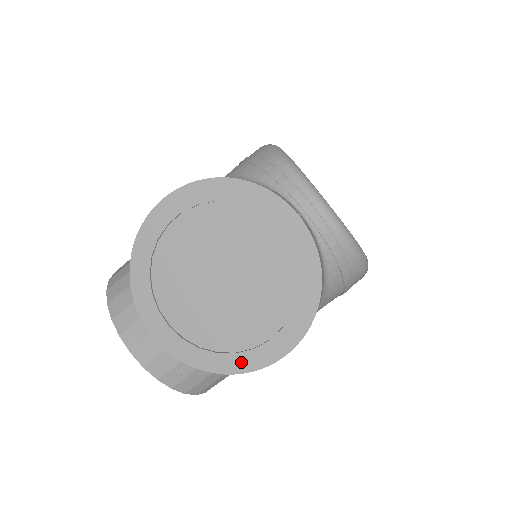
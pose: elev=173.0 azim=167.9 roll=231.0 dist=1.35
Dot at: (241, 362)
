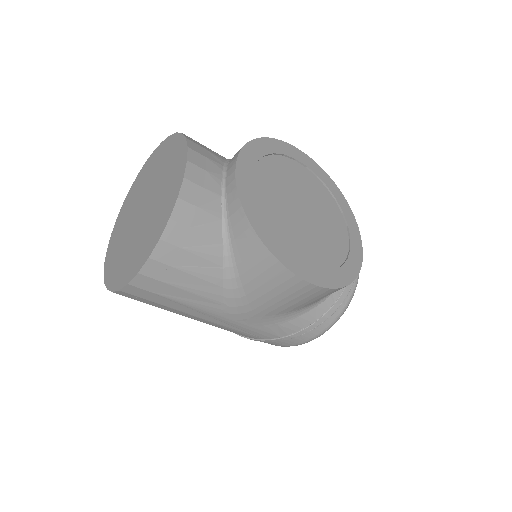
Dot at: (282, 253)
